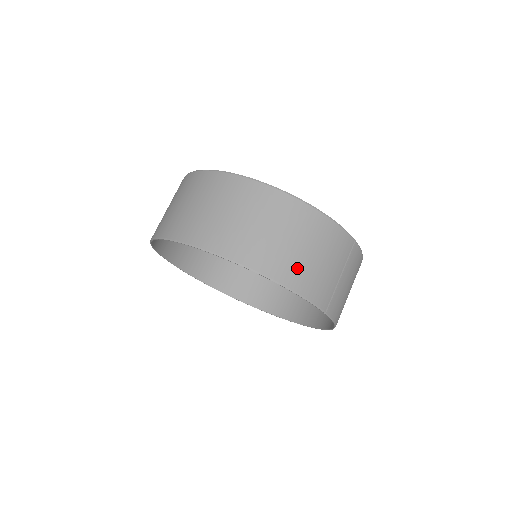
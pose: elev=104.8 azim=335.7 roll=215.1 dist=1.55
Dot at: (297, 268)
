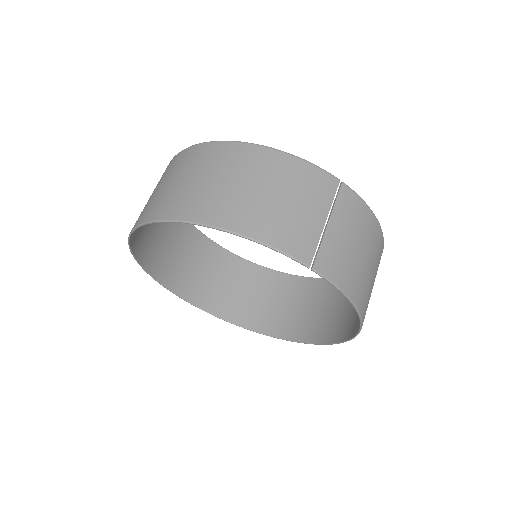
Dot at: (251, 211)
